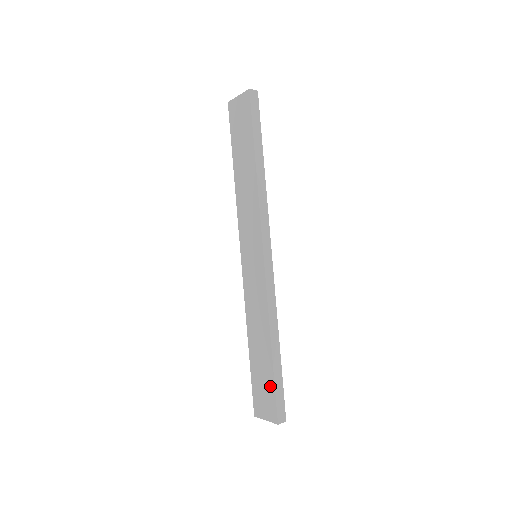
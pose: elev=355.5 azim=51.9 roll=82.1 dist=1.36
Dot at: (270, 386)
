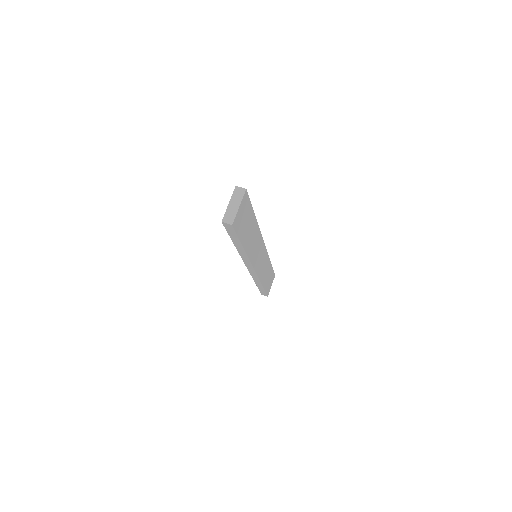
Dot at: occluded
